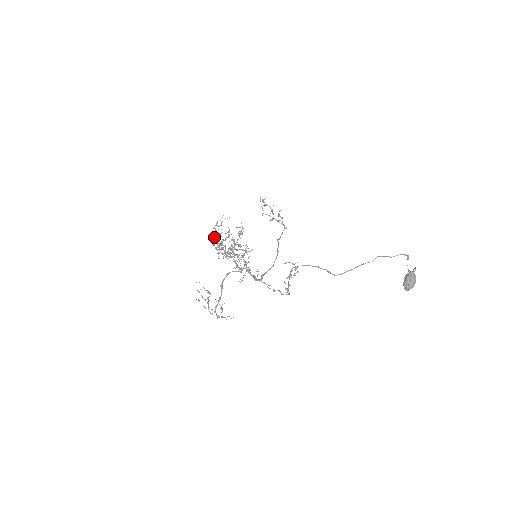
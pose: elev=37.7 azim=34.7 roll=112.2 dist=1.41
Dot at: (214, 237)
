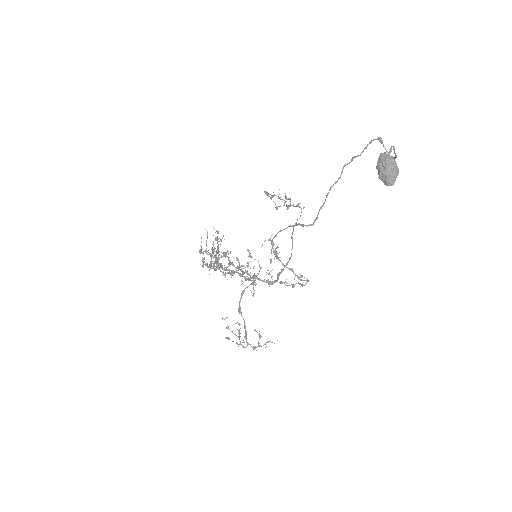
Dot at: occluded
